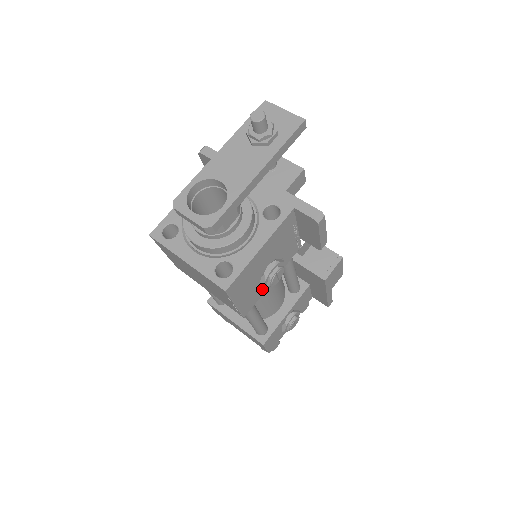
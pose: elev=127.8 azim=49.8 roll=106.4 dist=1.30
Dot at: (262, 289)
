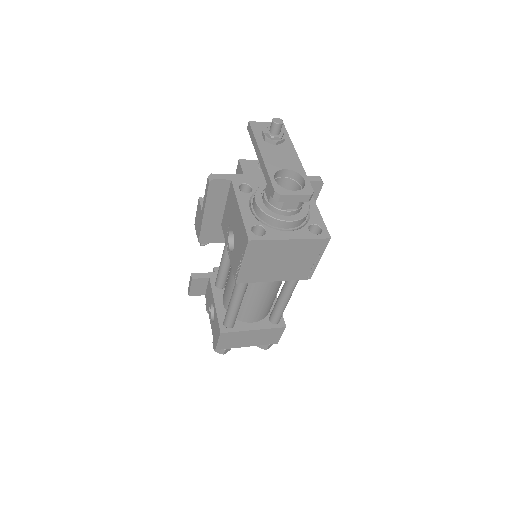
Dot at: occluded
